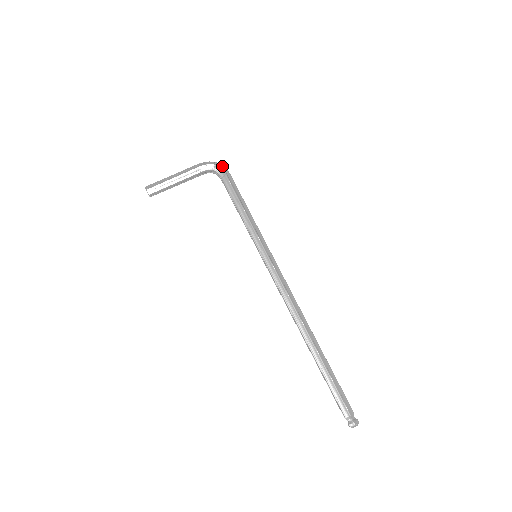
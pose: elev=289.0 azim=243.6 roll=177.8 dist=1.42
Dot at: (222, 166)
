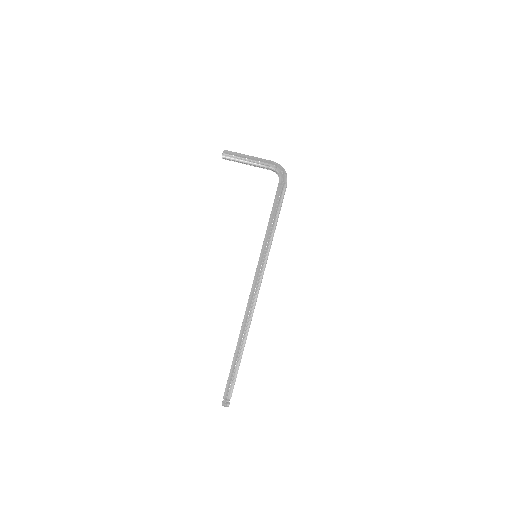
Dot at: (286, 175)
